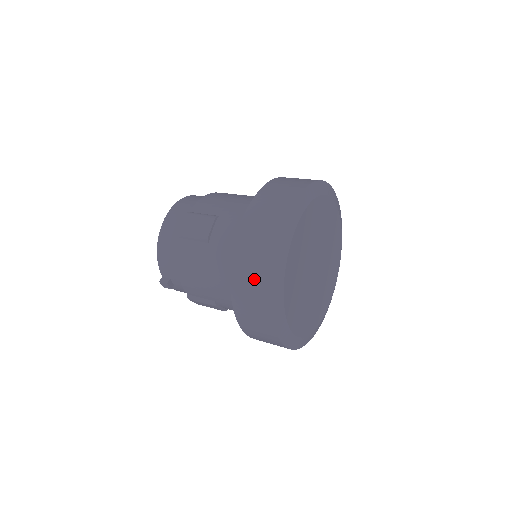
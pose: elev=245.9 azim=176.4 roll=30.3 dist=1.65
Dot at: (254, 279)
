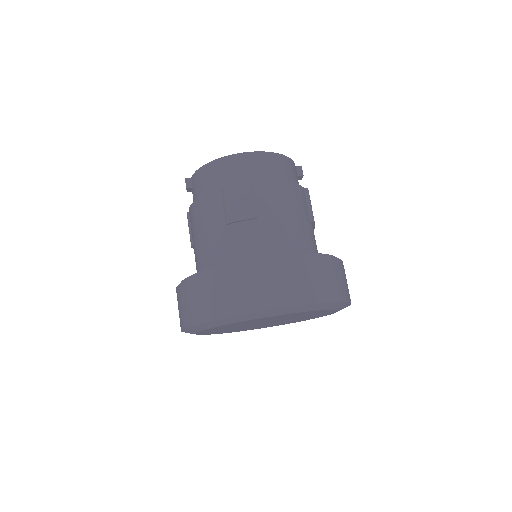
Dot at: (202, 302)
